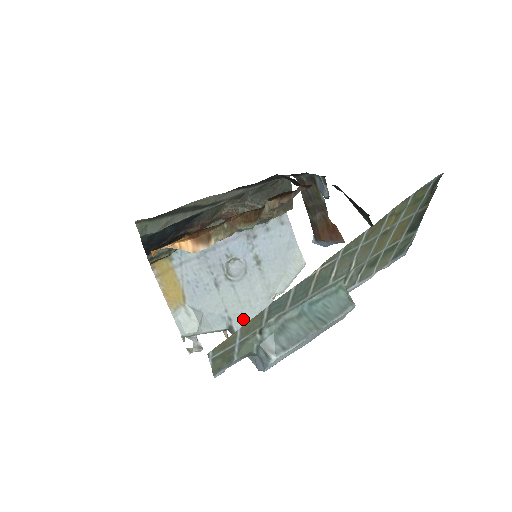
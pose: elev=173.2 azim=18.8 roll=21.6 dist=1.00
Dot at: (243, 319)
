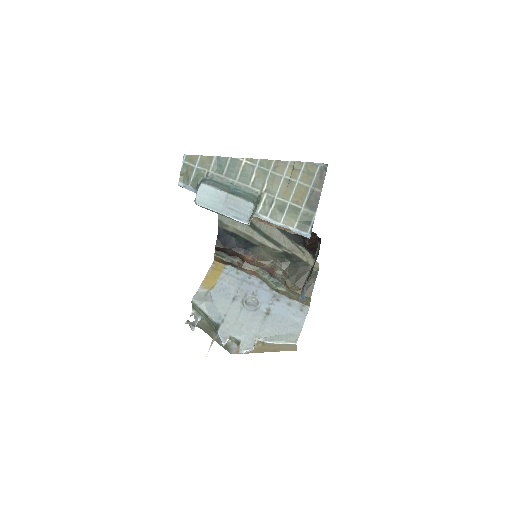
Dot at: (229, 329)
